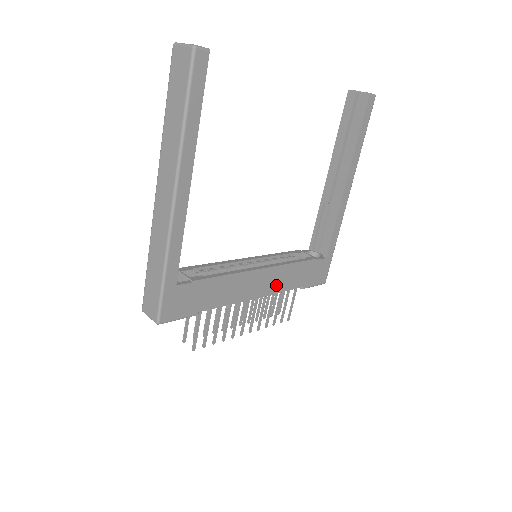
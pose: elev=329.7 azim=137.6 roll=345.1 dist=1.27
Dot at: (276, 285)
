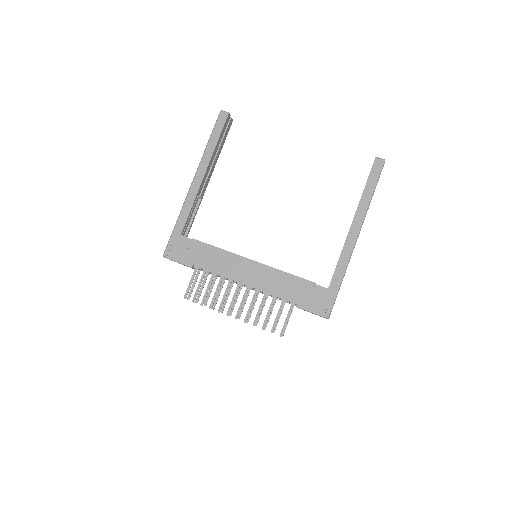
Dot at: (264, 283)
